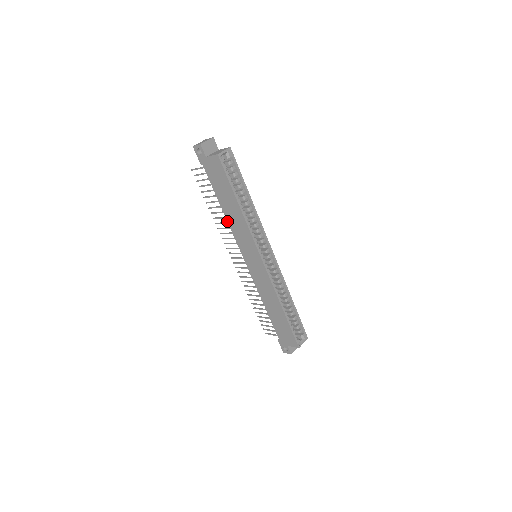
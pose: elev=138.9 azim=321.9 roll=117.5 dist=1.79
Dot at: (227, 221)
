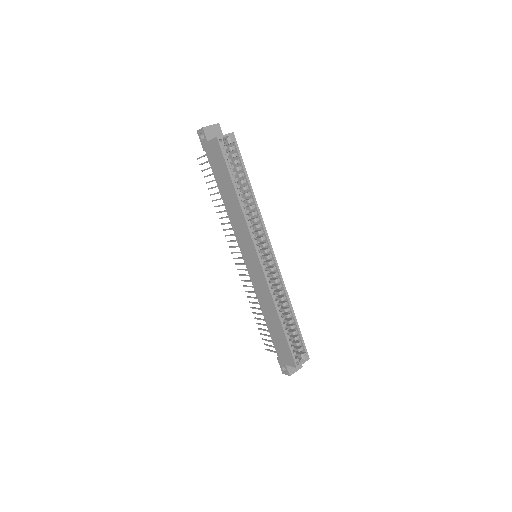
Dot at: (227, 214)
